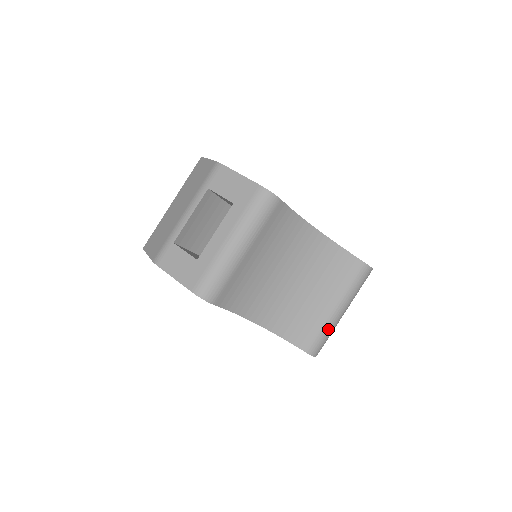
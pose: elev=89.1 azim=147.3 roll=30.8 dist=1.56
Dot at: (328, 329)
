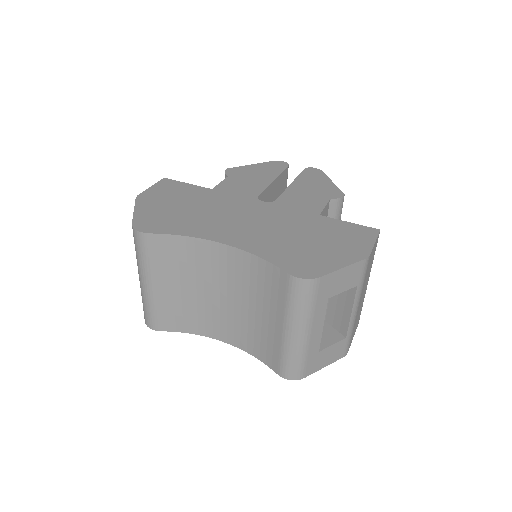
Dot at: (289, 352)
